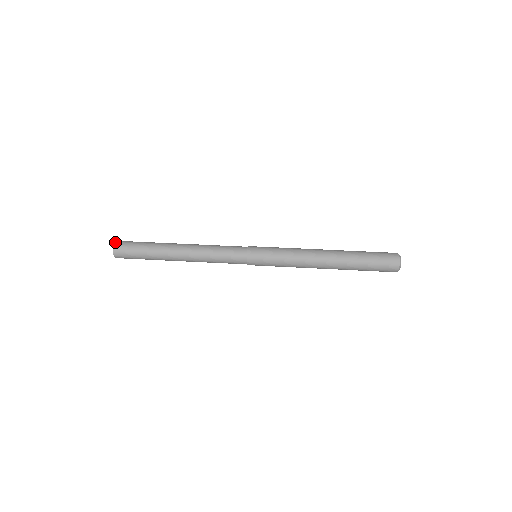
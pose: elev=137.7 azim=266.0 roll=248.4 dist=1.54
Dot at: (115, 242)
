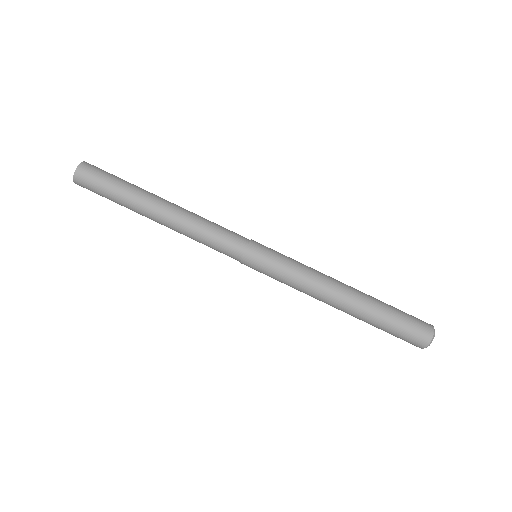
Dot at: (82, 162)
